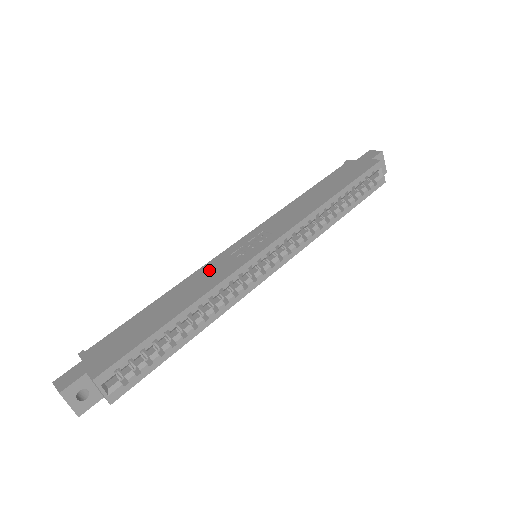
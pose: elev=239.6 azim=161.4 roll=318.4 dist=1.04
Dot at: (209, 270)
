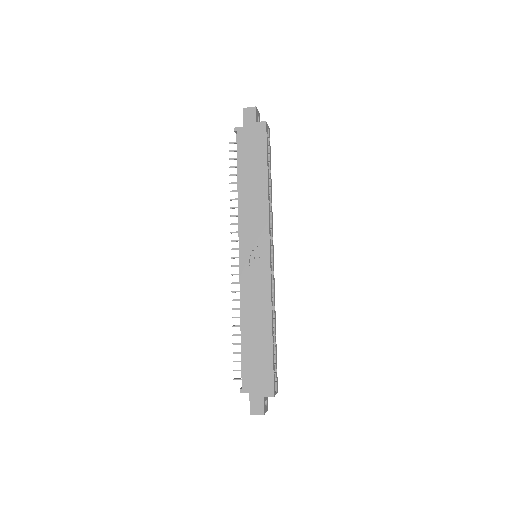
Dot at: (250, 292)
